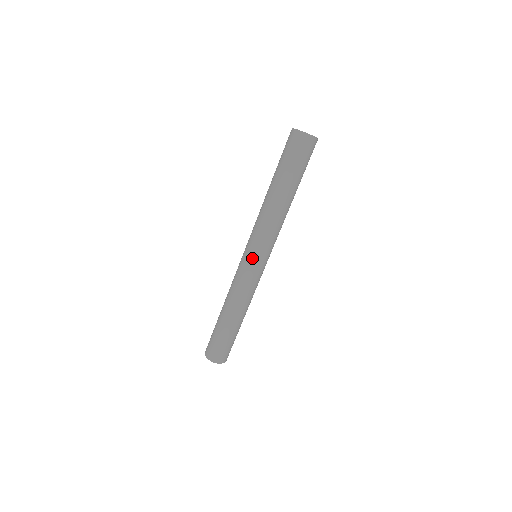
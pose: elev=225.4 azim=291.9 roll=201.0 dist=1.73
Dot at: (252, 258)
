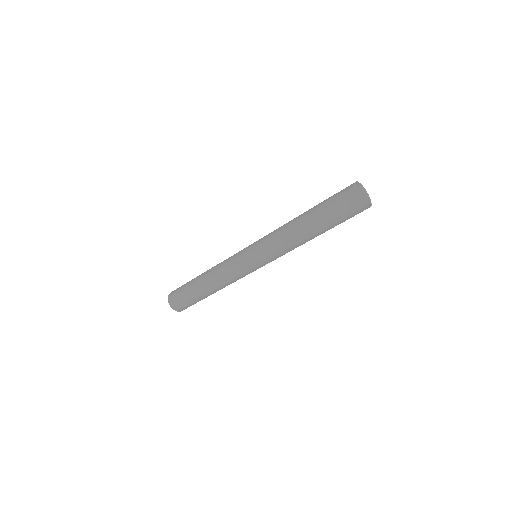
Dot at: (253, 262)
